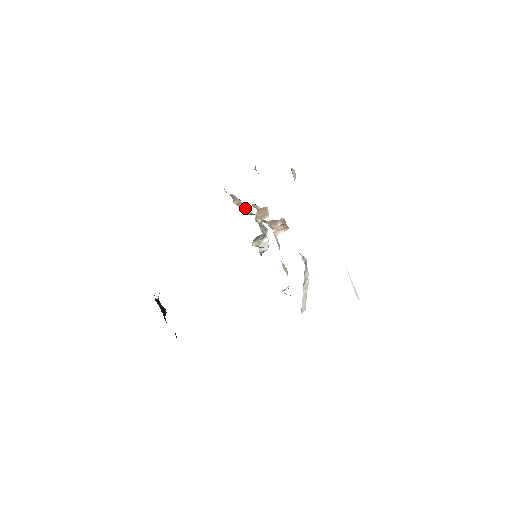
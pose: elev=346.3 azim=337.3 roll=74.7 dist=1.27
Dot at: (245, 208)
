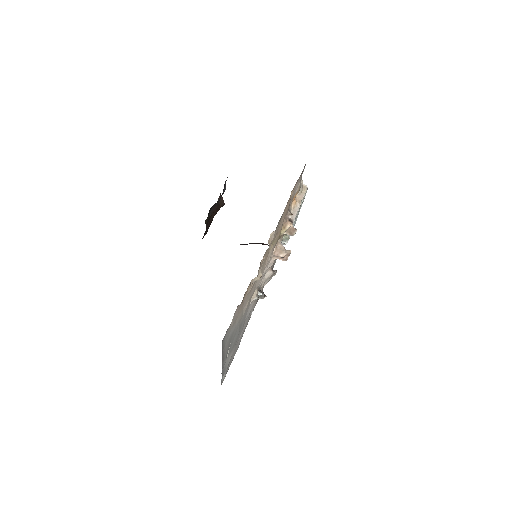
Dot at: (296, 209)
